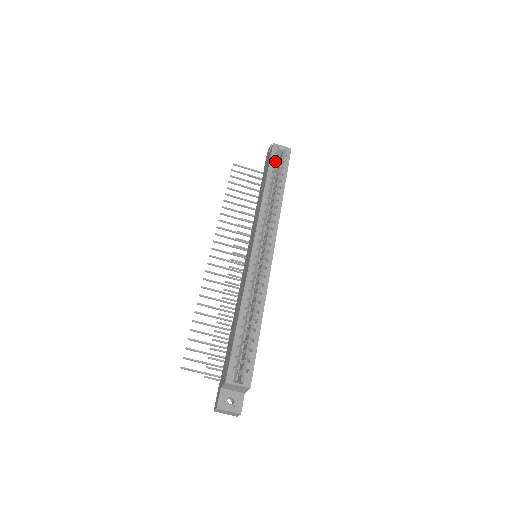
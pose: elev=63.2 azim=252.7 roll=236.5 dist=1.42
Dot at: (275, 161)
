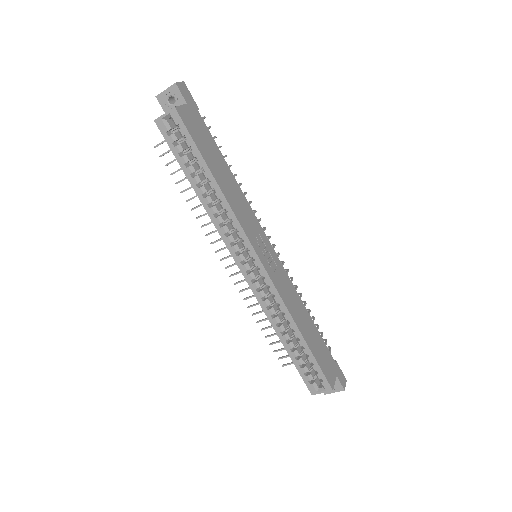
Dot at: (176, 147)
